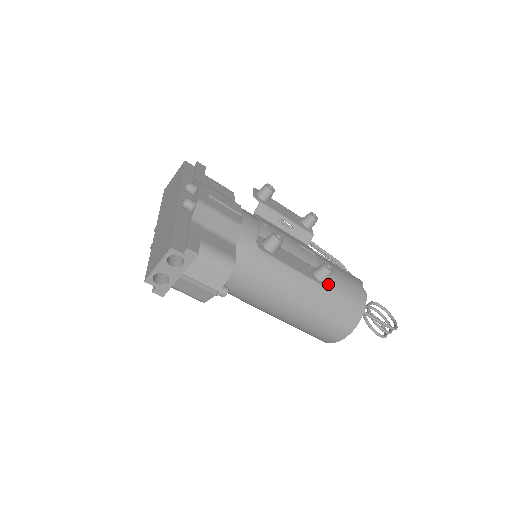
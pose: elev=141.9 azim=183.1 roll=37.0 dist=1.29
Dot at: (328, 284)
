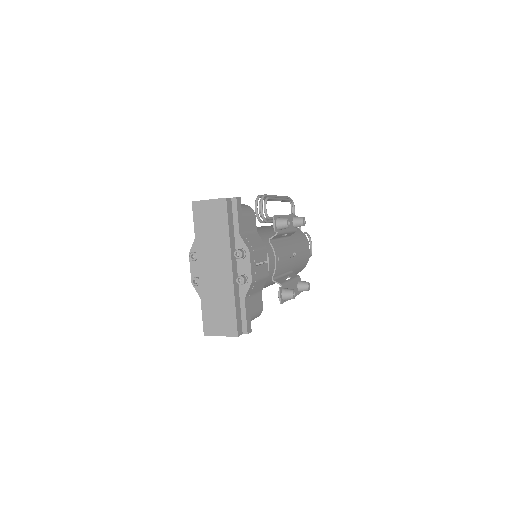
Dot at: (295, 269)
